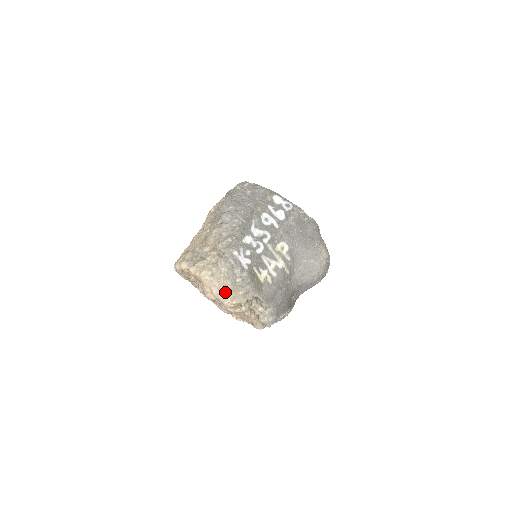
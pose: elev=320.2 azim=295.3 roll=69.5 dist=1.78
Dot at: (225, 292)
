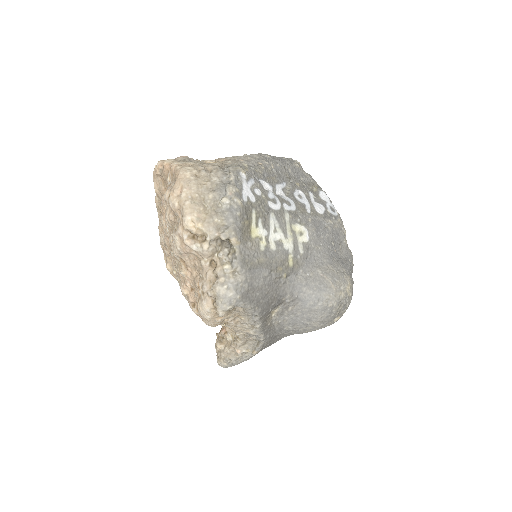
Dot at: (197, 203)
